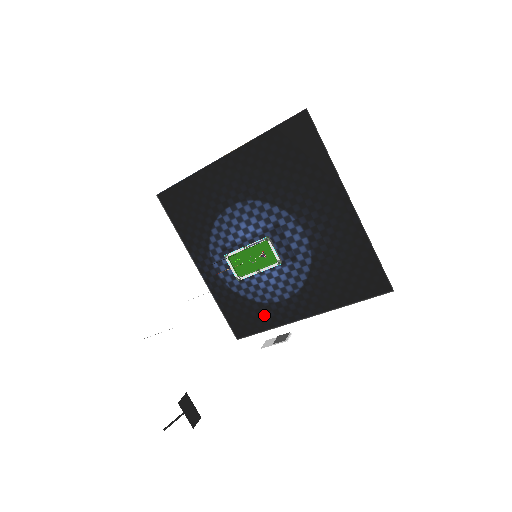
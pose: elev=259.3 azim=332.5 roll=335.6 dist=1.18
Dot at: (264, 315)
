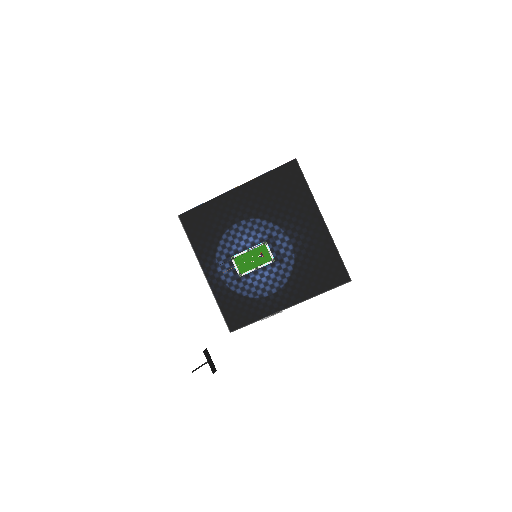
Dot at: (255, 308)
